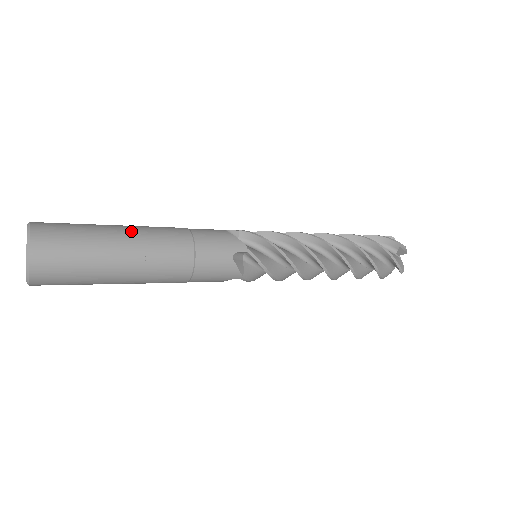
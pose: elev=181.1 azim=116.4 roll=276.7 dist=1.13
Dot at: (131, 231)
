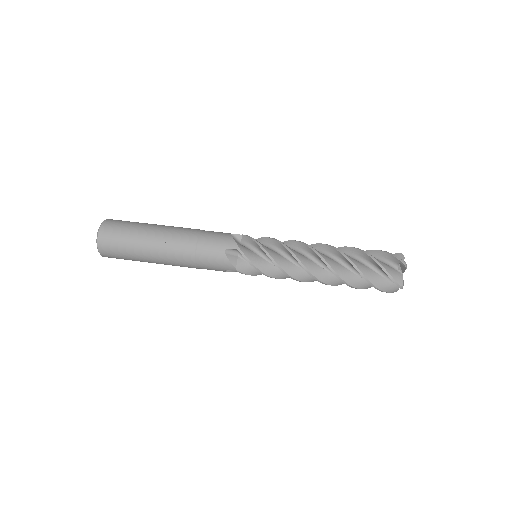
Dot at: (160, 228)
